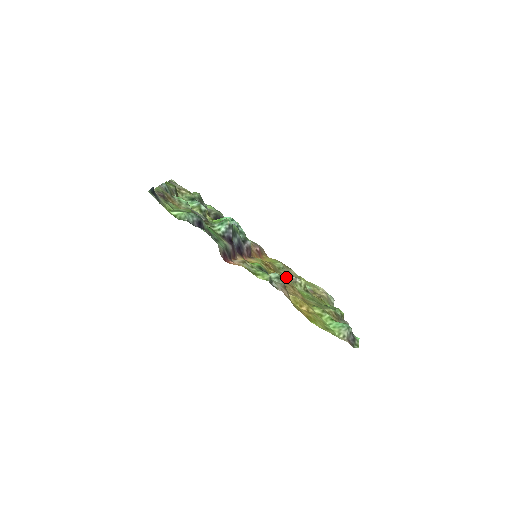
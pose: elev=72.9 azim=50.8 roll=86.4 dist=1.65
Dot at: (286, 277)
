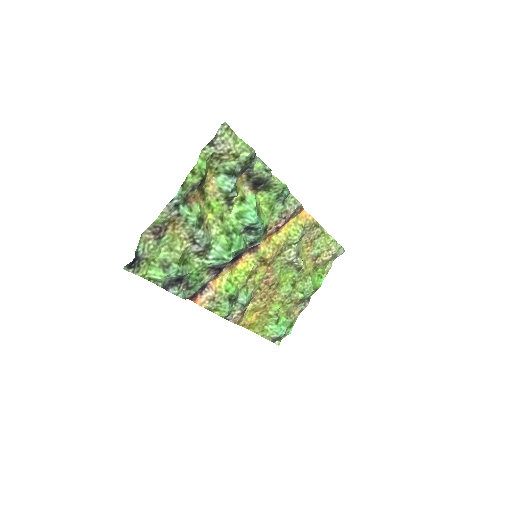
Dot at: (284, 262)
